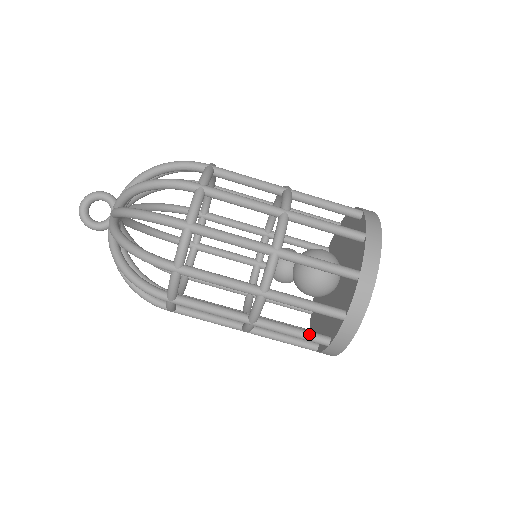
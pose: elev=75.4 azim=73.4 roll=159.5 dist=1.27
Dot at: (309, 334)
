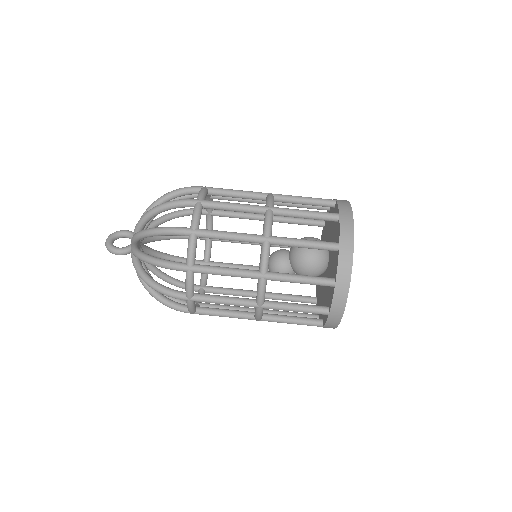
Dot at: (315, 277)
